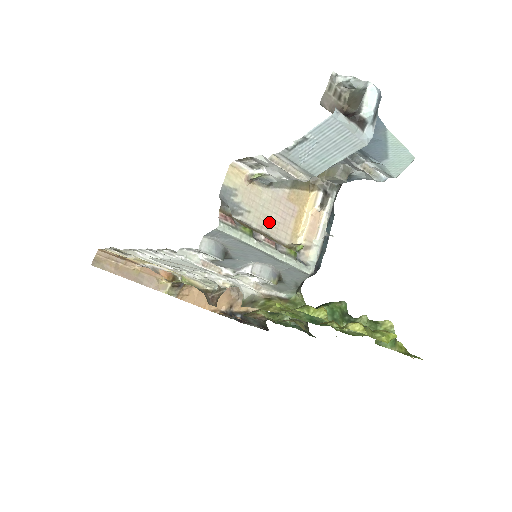
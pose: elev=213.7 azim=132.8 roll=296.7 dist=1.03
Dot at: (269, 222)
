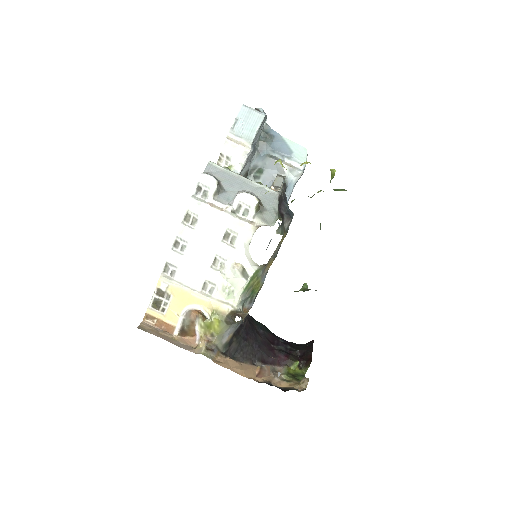
Dot at: occluded
